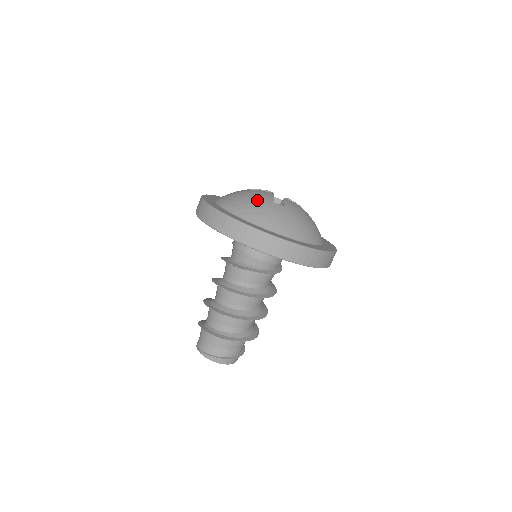
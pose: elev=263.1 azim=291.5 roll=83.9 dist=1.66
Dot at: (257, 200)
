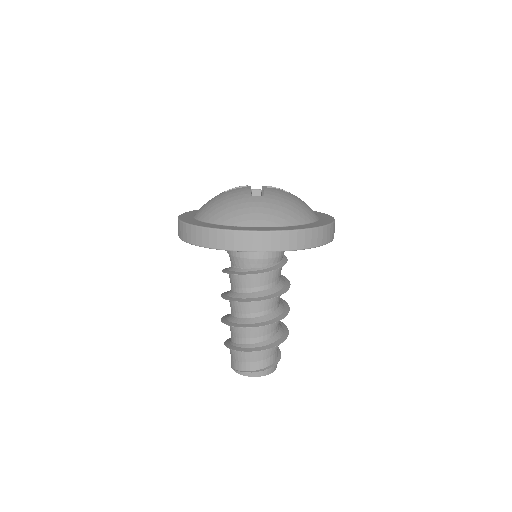
Dot at: (234, 200)
